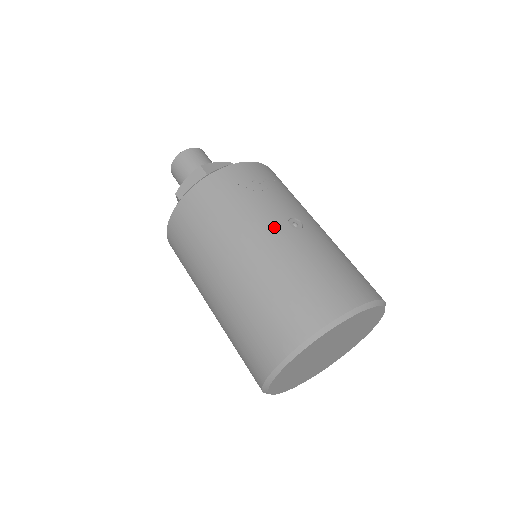
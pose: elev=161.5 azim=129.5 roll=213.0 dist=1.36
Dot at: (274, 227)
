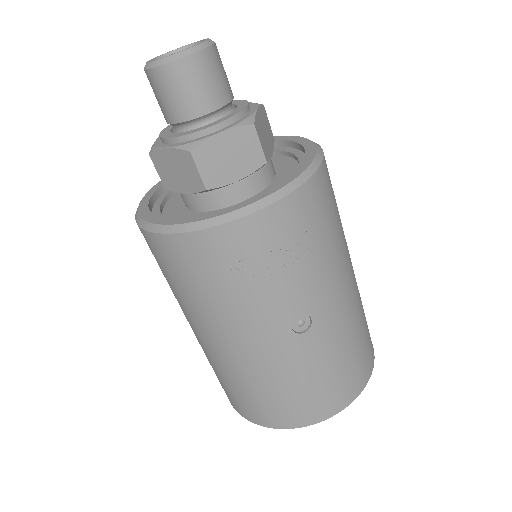
Dot at: (269, 333)
